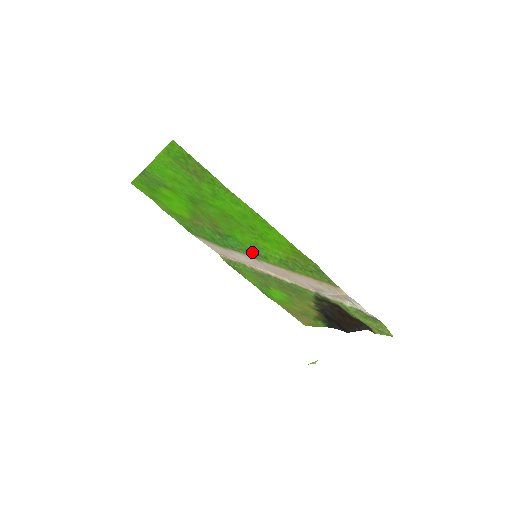
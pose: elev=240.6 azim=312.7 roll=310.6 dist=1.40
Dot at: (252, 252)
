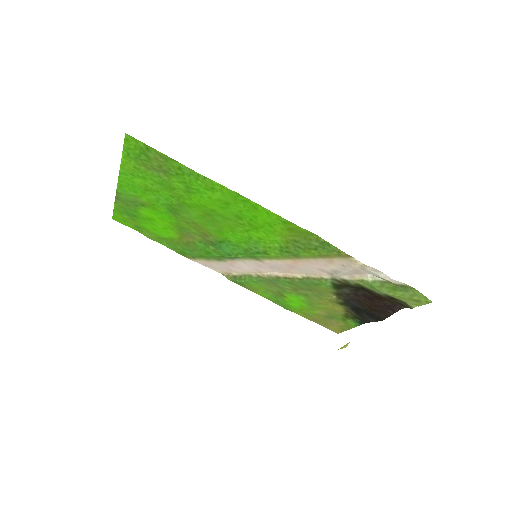
Dot at: (250, 252)
